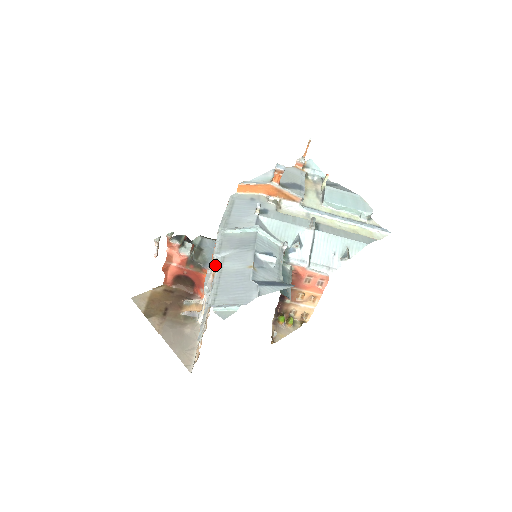
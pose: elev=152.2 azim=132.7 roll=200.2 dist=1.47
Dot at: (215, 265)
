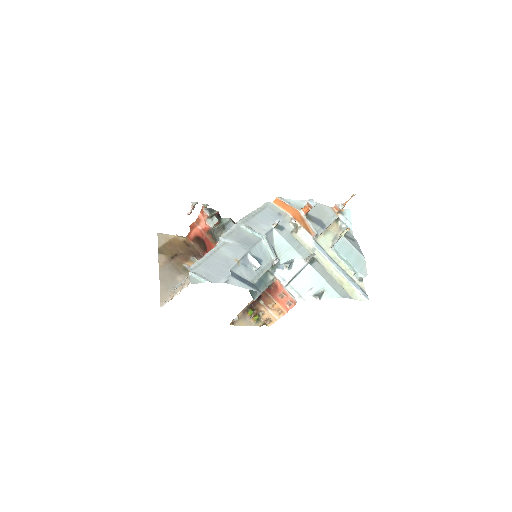
Dot at: occluded
